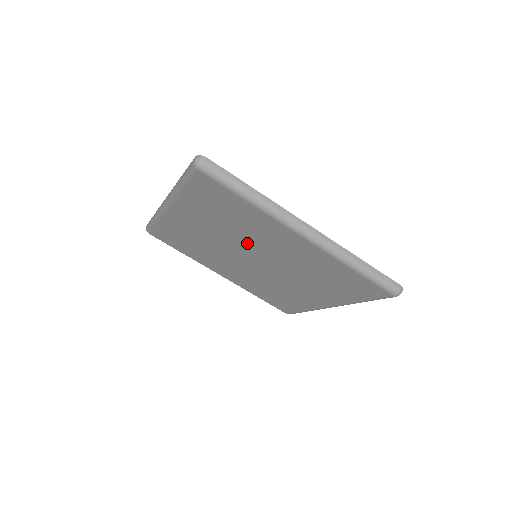
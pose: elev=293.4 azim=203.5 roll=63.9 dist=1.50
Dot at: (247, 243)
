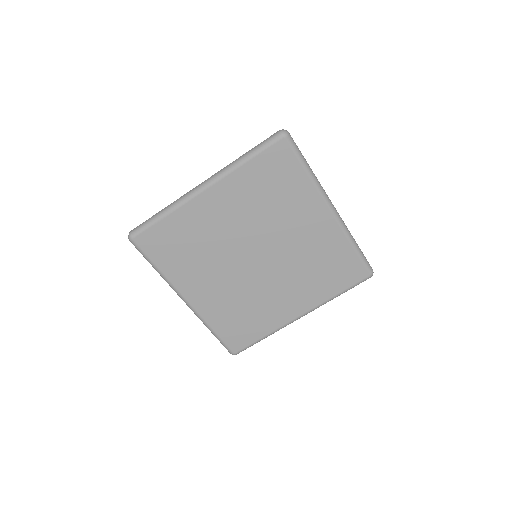
Dot at: (227, 250)
